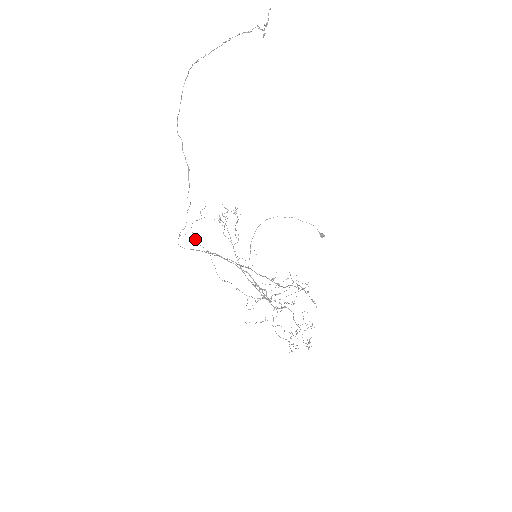
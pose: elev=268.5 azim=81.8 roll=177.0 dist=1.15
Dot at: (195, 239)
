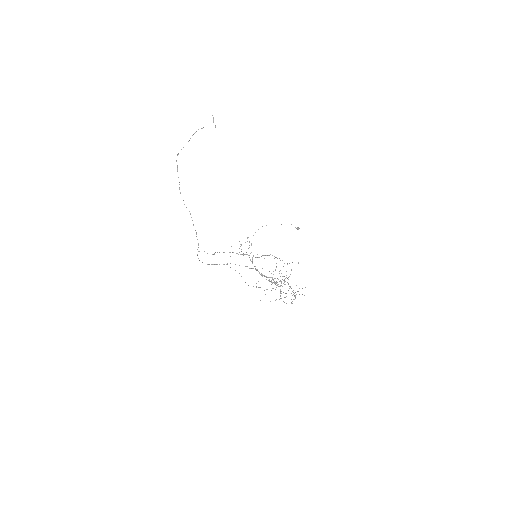
Dot at: (204, 251)
